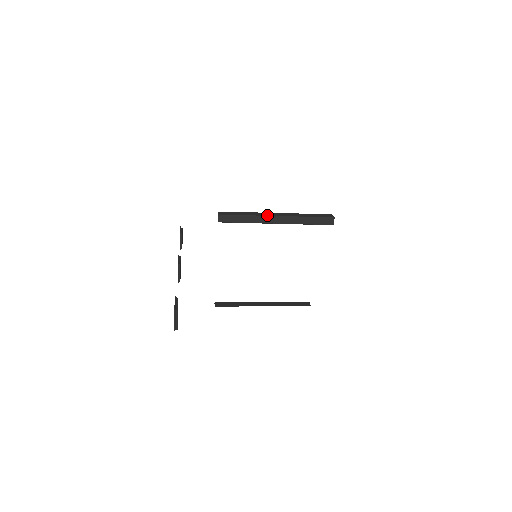
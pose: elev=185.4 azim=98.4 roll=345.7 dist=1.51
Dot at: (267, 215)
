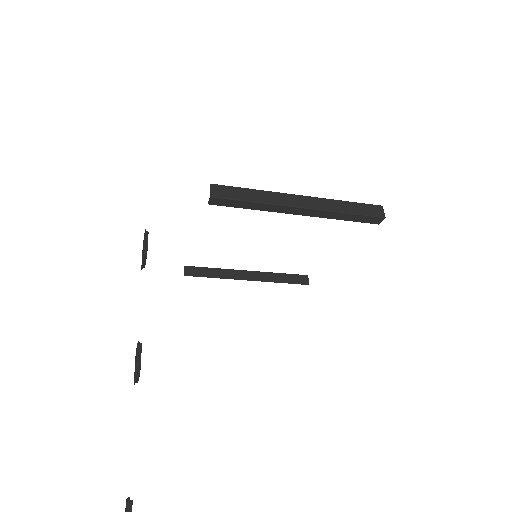
Dot at: (287, 204)
